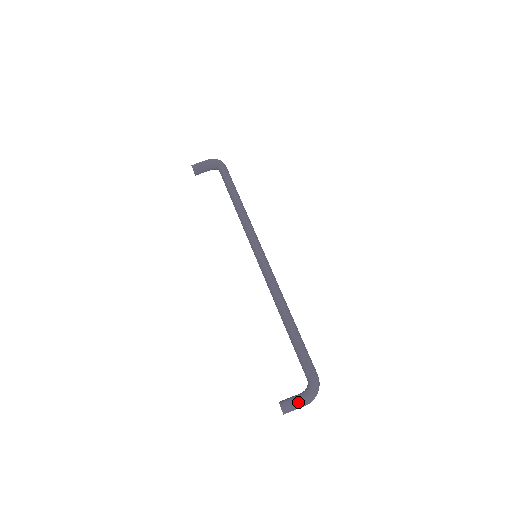
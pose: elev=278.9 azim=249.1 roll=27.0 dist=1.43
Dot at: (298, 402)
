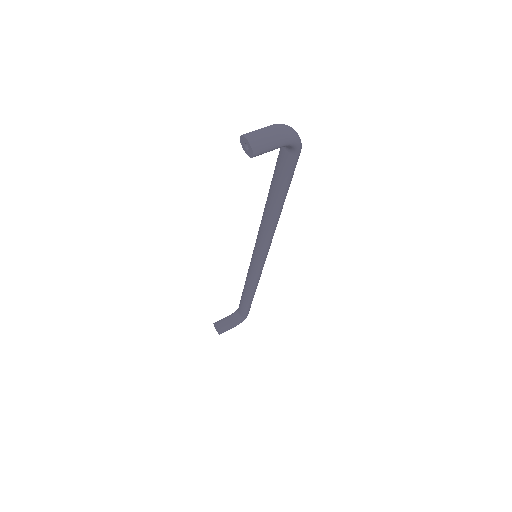
Dot at: (263, 128)
